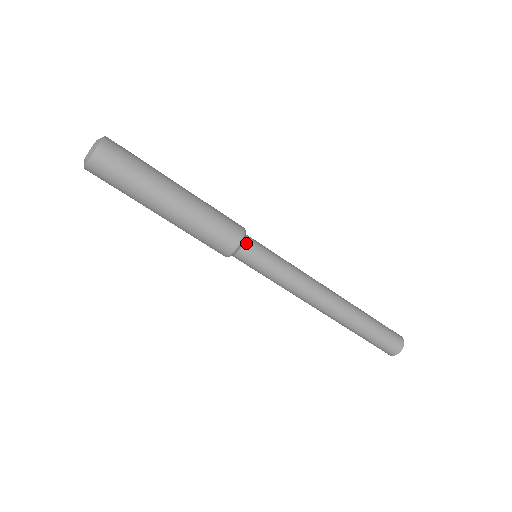
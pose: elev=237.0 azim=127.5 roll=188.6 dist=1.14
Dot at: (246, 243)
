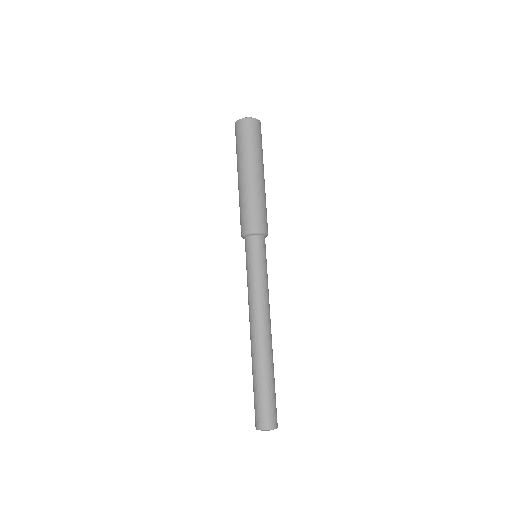
Dot at: (255, 238)
